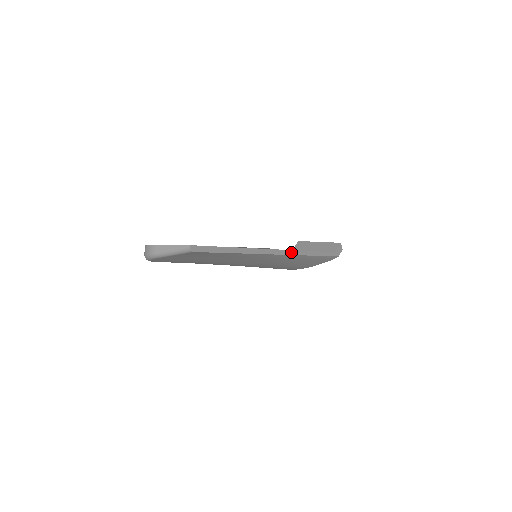
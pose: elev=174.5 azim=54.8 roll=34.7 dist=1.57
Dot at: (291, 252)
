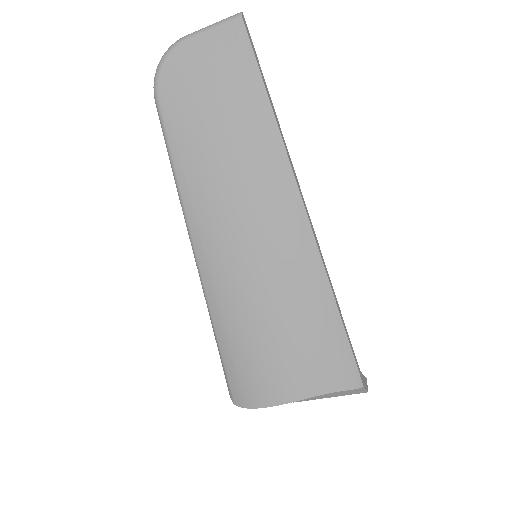
Dot at: (316, 239)
